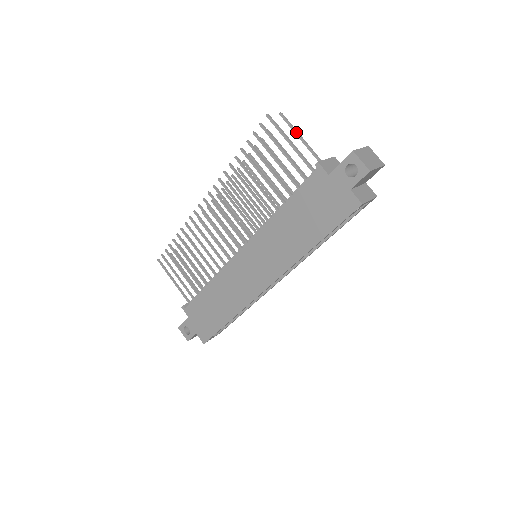
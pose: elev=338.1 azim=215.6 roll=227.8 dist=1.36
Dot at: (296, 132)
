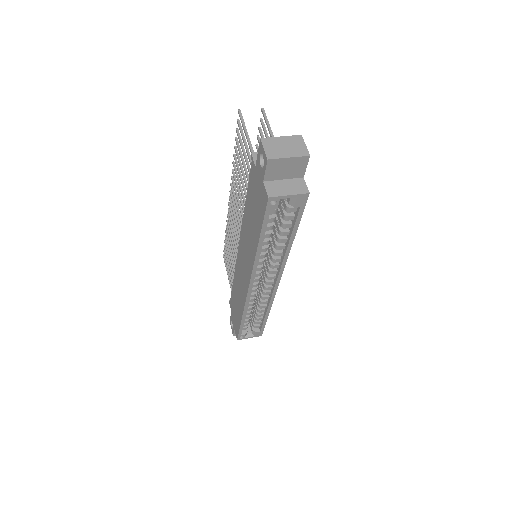
Dot at: (268, 126)
